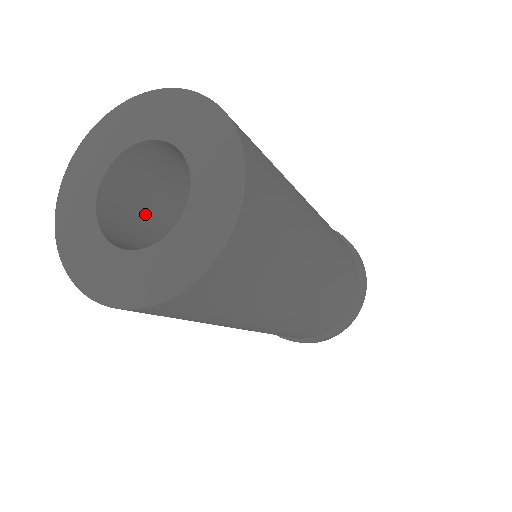
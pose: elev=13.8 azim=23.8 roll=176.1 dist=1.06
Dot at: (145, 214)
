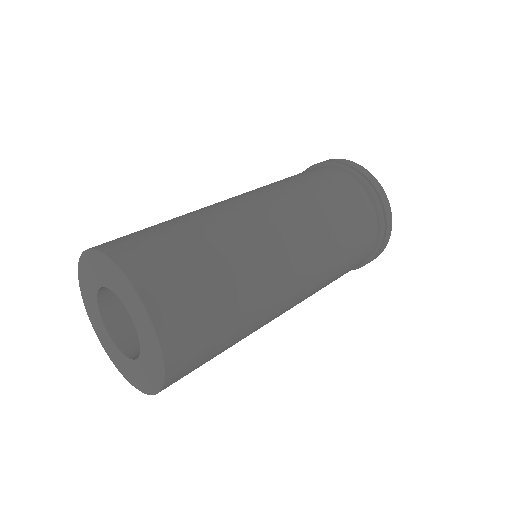
Dot at: occluded
